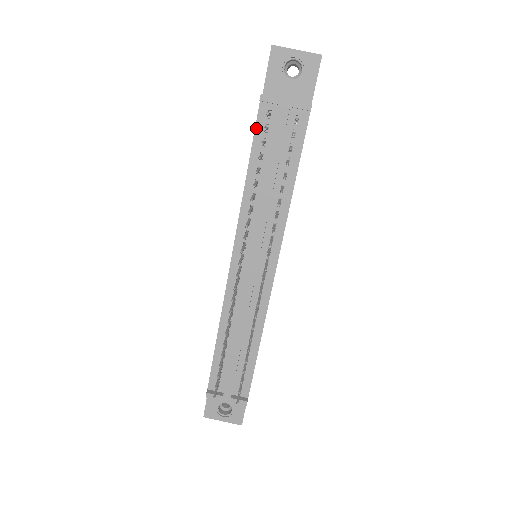
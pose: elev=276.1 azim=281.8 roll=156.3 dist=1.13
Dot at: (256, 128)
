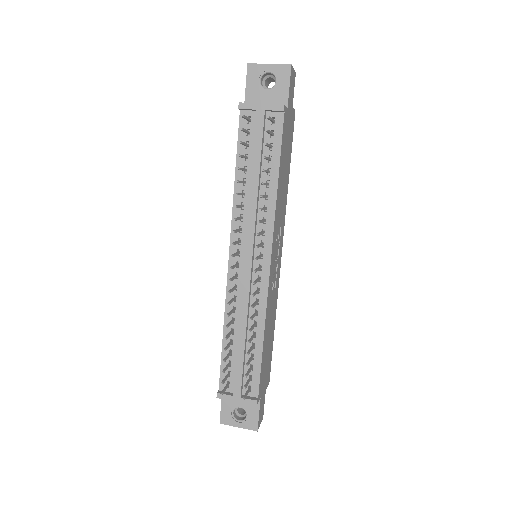
Dot at: (239, 134)
